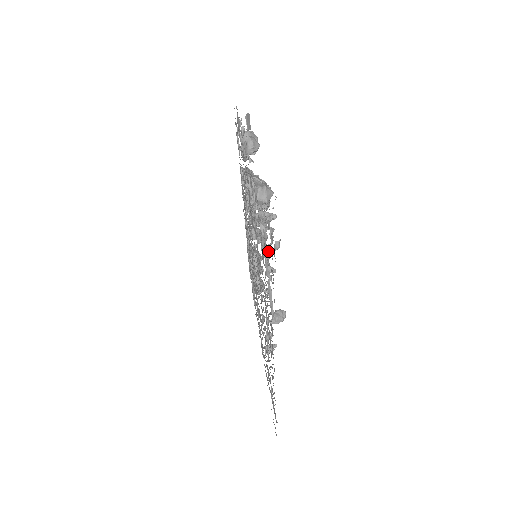
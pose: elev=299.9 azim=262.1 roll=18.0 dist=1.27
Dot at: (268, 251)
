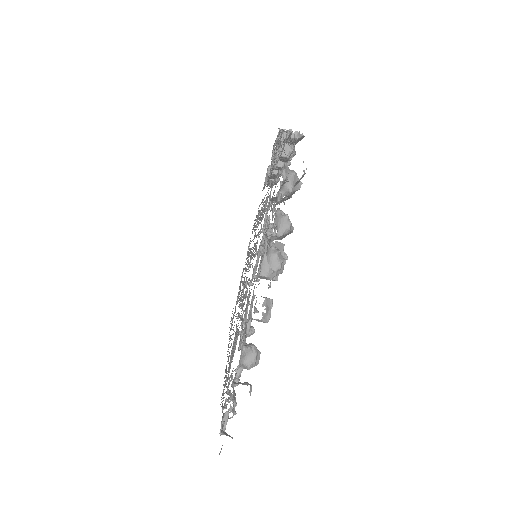
Dot at: occluded
